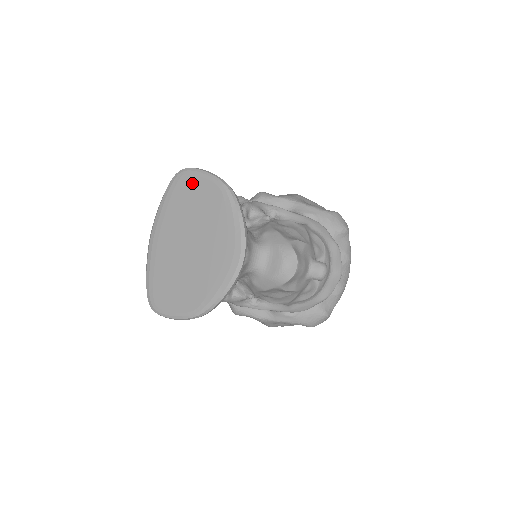
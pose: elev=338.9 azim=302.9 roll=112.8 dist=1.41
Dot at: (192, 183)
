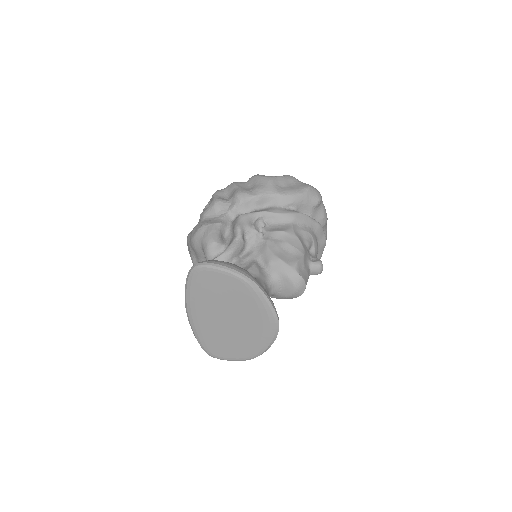
Dot at: (213, 277)
